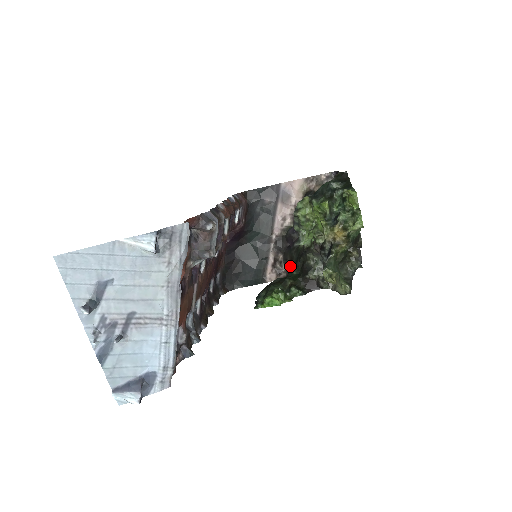
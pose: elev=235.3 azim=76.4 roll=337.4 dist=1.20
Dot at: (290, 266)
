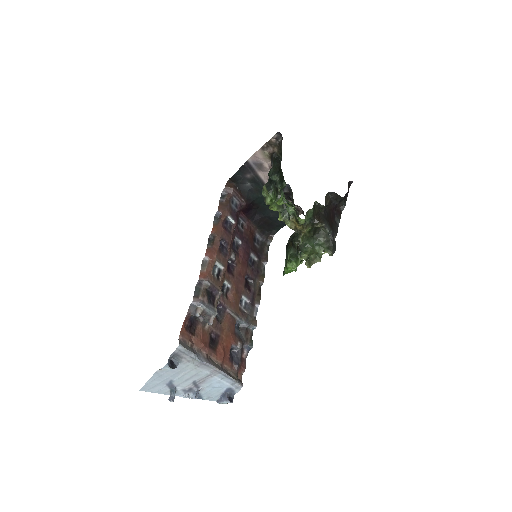
Dot at: occluded
